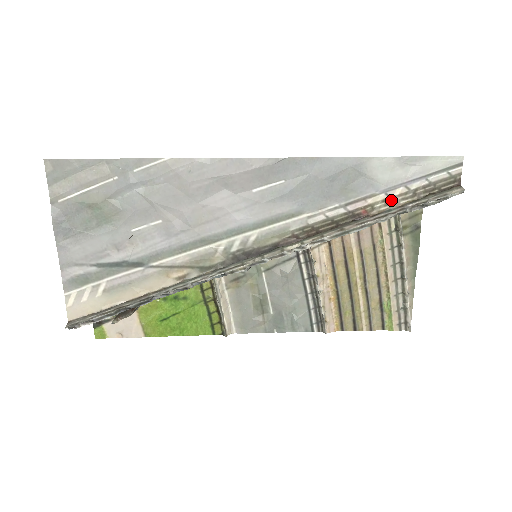
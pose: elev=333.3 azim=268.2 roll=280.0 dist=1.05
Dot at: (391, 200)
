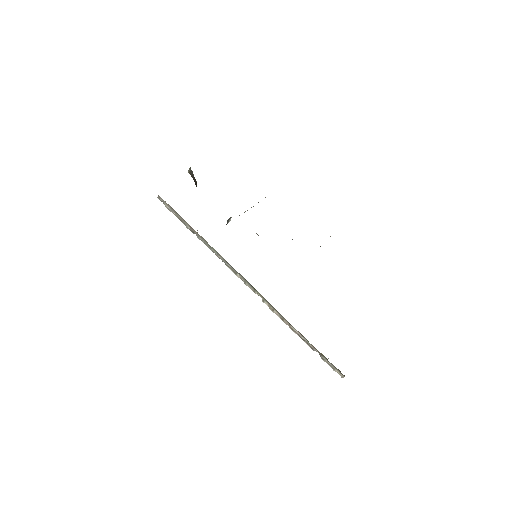
Dot at: occluded
